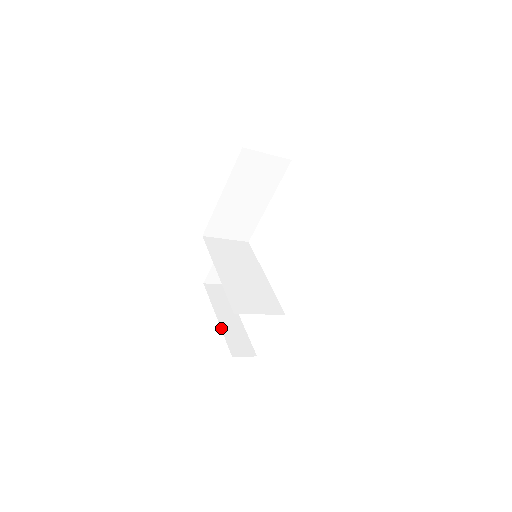
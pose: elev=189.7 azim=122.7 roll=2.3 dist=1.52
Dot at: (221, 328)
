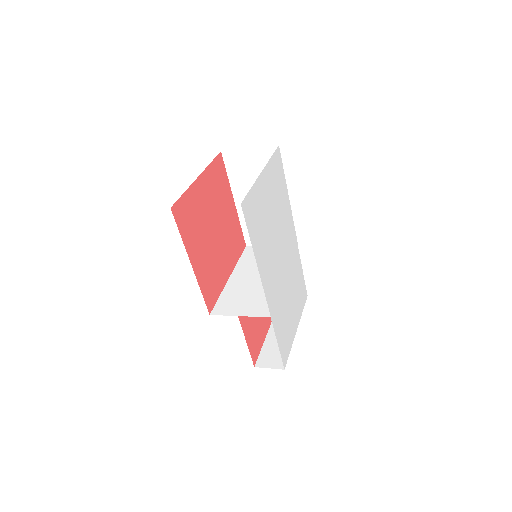
Dot at: (265, 338)
